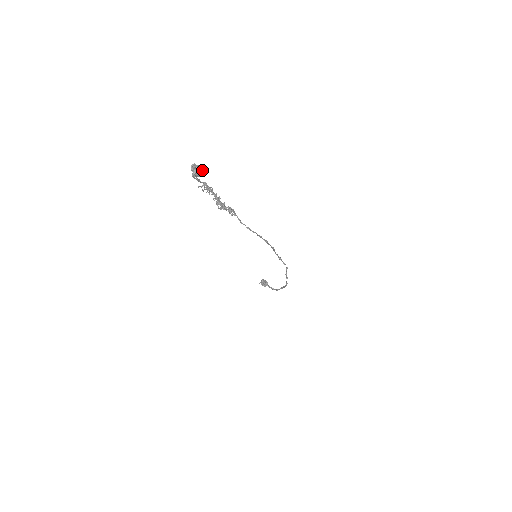
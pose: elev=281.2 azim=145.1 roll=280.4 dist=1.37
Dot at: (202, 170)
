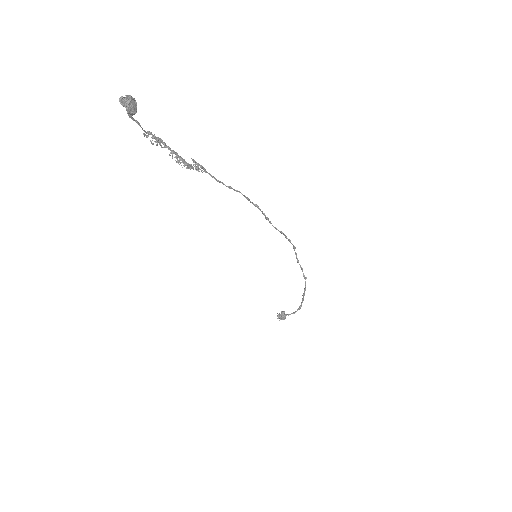
Dot at: (134, 102)
